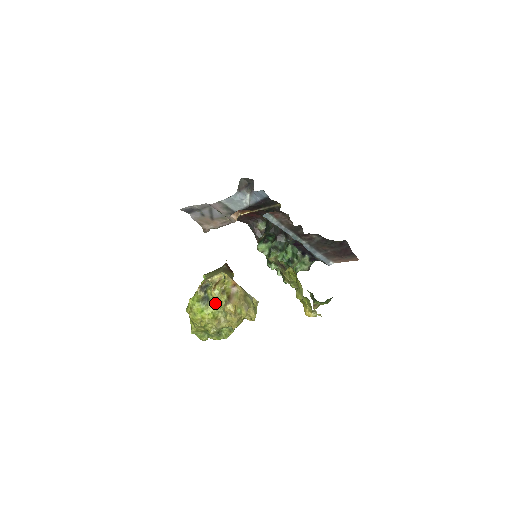
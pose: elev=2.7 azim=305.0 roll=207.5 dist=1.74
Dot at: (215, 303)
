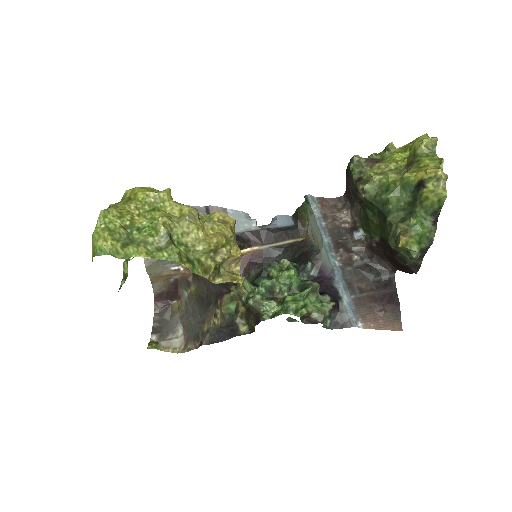
Dot at: occluded
